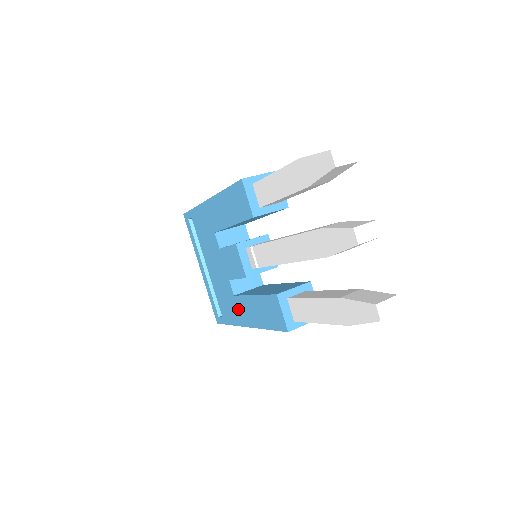
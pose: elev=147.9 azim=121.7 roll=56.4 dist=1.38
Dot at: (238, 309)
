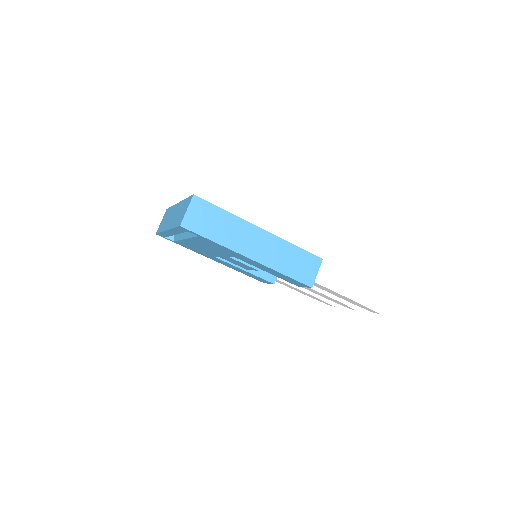
Dot at: occluded
